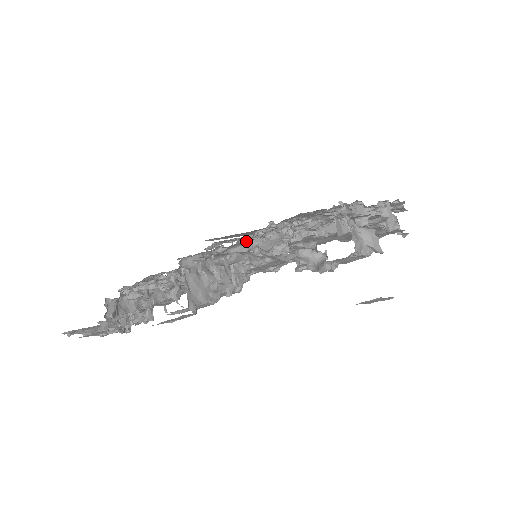
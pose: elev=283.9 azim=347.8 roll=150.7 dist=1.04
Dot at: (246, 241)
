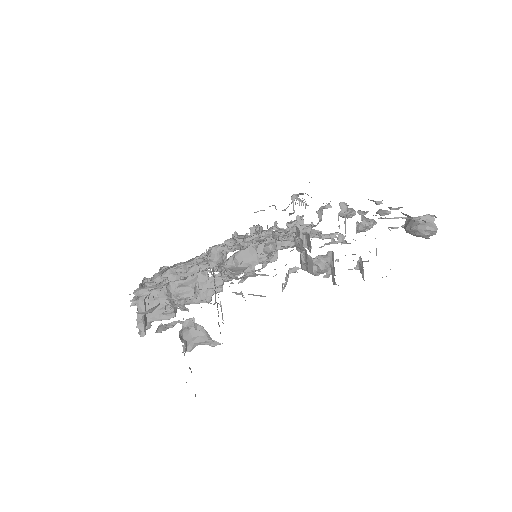
Dot at: occluded
